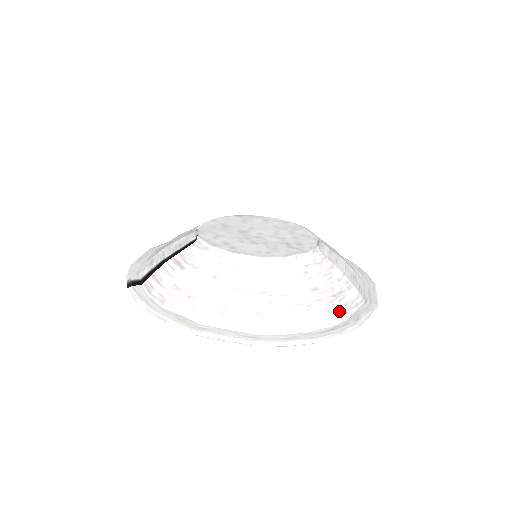
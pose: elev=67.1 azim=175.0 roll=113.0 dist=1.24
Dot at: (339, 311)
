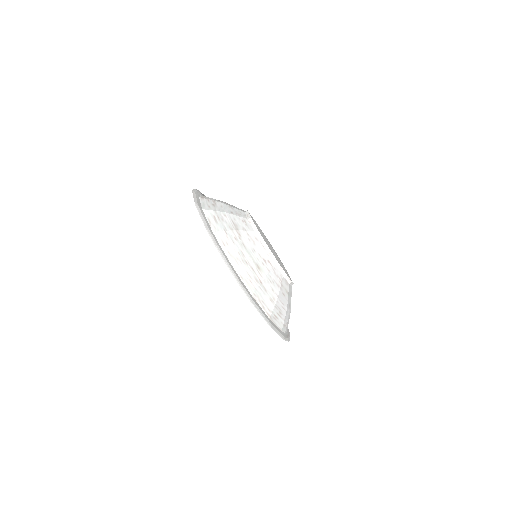
Dot at: (253, 287)
